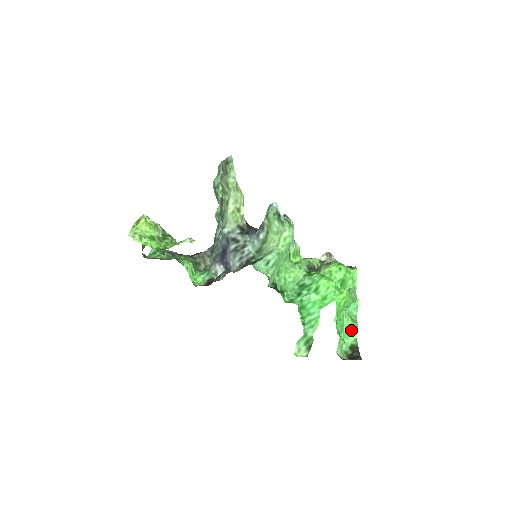
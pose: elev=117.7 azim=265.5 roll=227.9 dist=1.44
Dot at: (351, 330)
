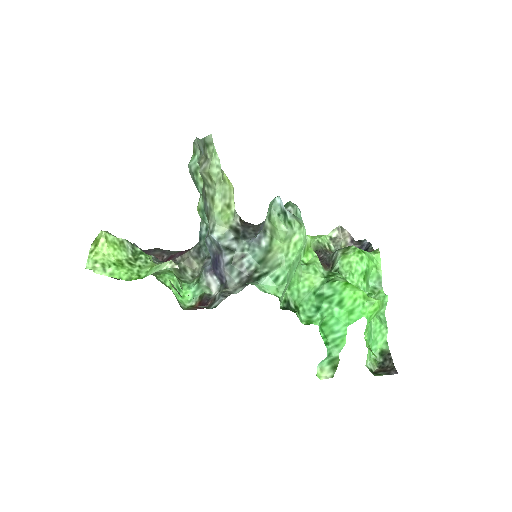
Dot at: (380, 333)
